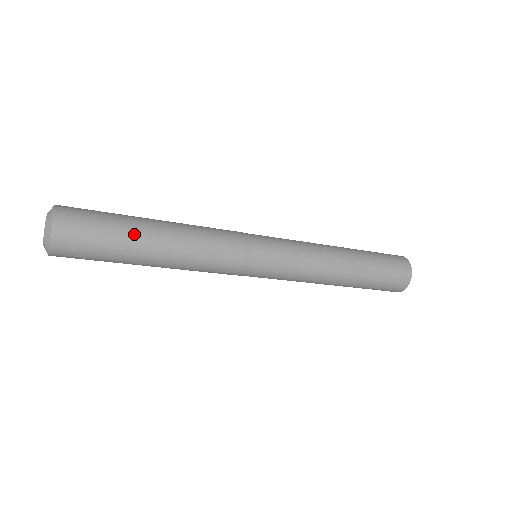
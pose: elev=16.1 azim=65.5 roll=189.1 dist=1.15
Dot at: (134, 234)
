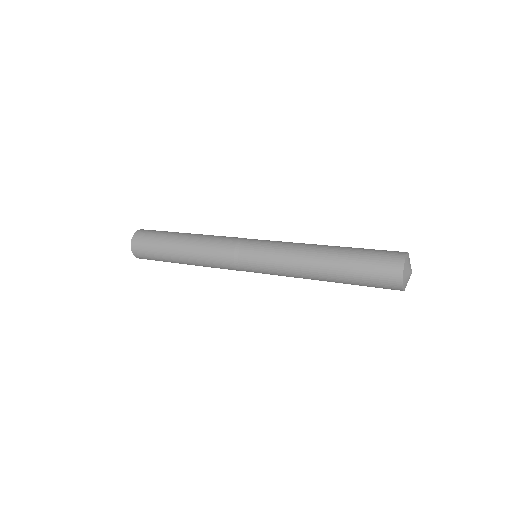
Dot at: (167, 250)
